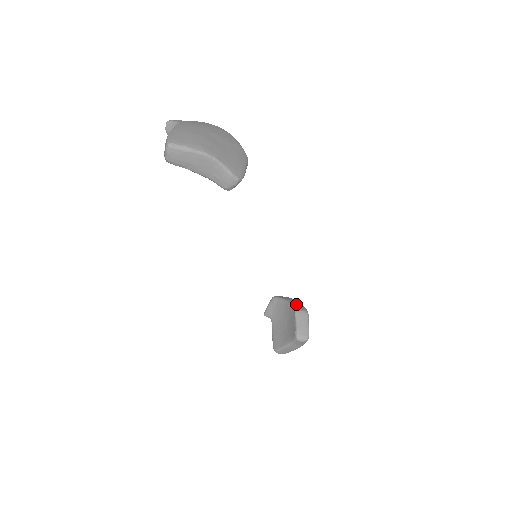
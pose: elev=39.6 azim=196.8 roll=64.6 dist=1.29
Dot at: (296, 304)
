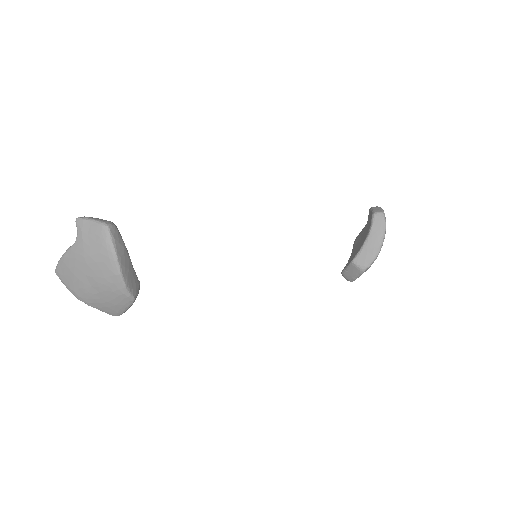
Dot at: (367, 252)
